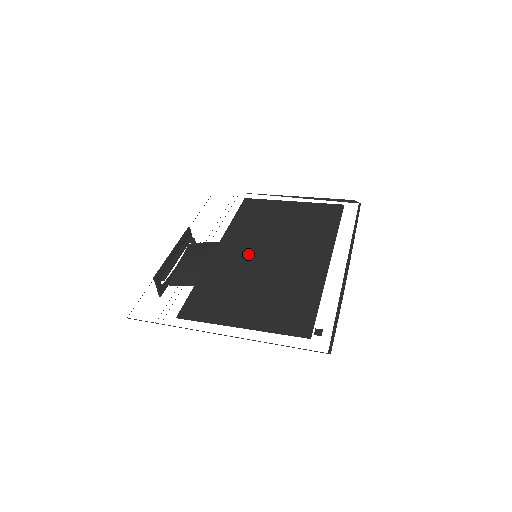
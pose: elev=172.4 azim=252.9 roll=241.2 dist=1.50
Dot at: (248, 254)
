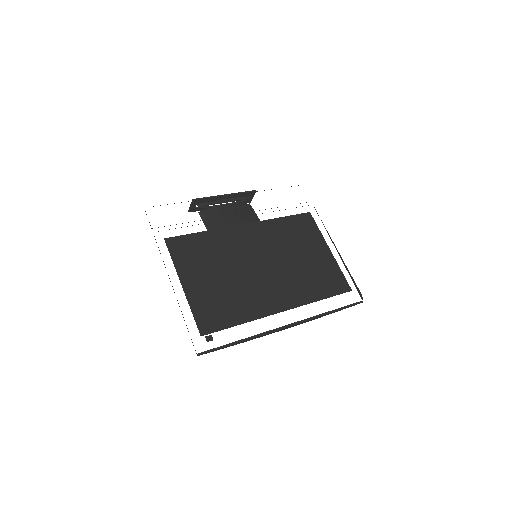
Dot at: (252, 250)
